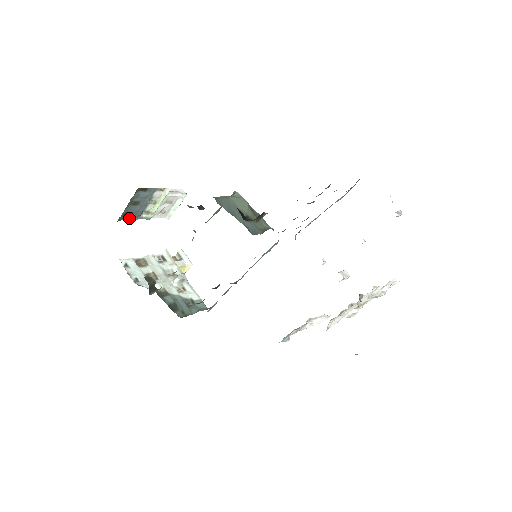
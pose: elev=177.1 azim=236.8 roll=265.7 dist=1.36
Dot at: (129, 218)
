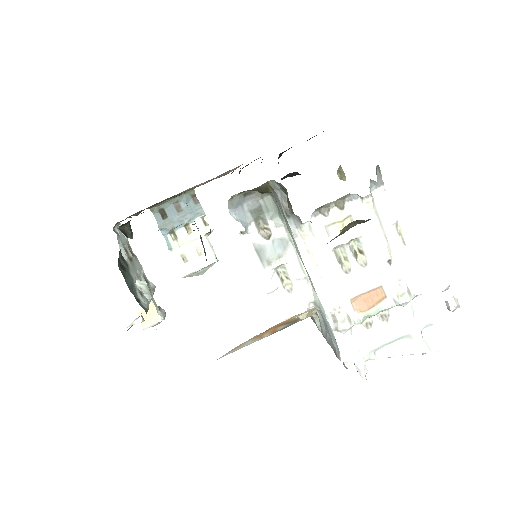
Dot at: (159, 222)
